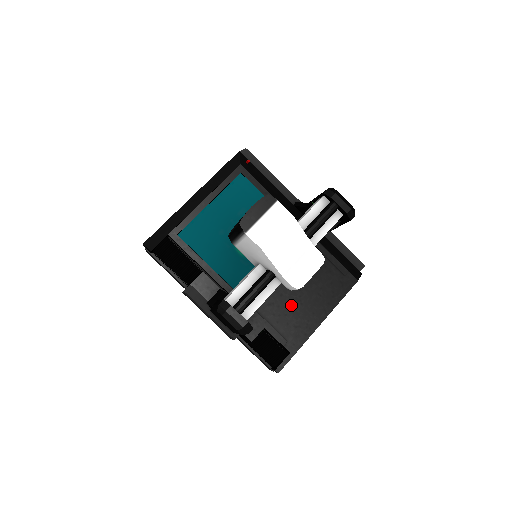
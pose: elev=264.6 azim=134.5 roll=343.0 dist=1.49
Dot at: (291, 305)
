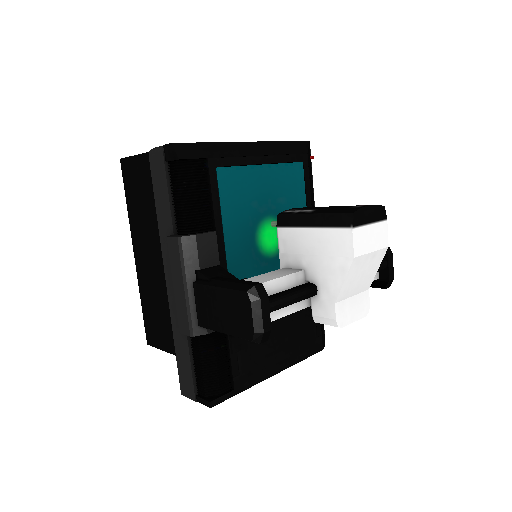
Dot at: occluded
